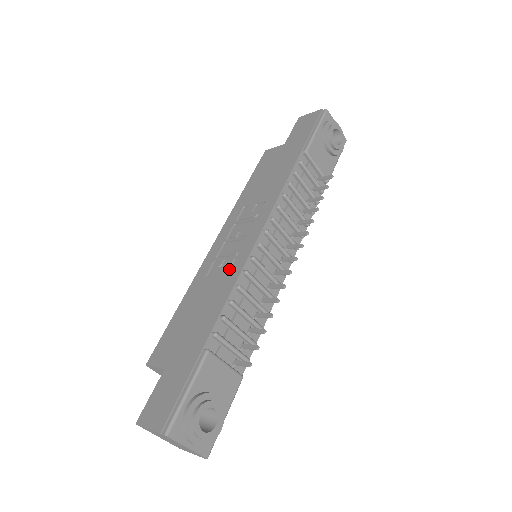
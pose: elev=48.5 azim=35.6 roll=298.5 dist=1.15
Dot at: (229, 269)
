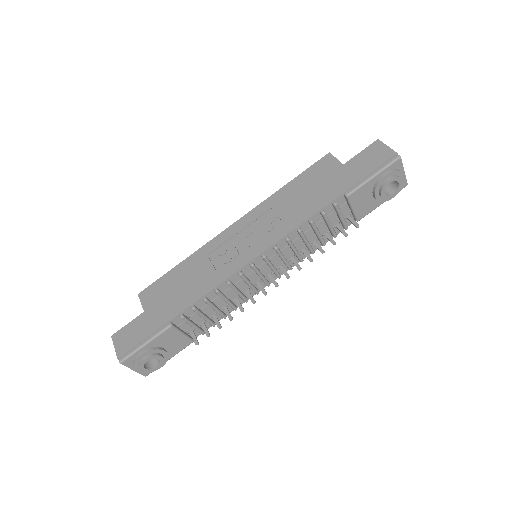
Dot at: (222, 266)
